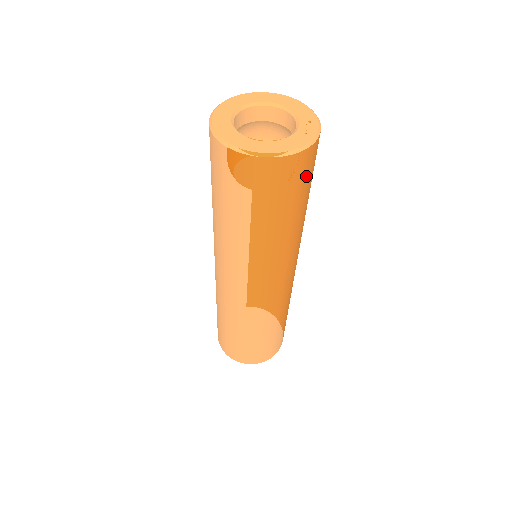
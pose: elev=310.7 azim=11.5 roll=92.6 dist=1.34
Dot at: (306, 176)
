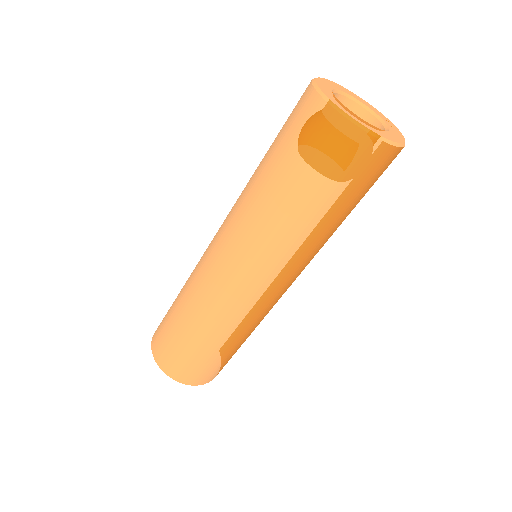
Dot at: occluded
